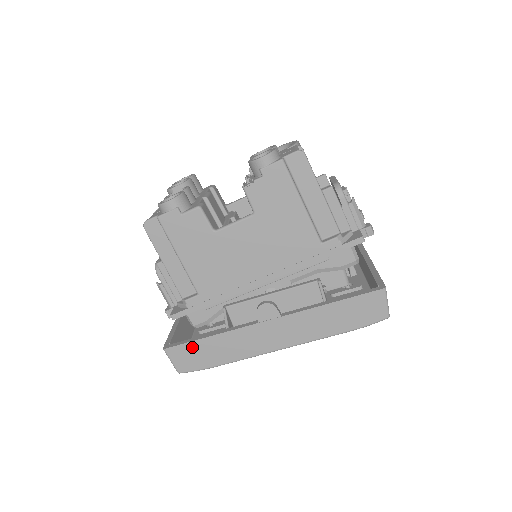
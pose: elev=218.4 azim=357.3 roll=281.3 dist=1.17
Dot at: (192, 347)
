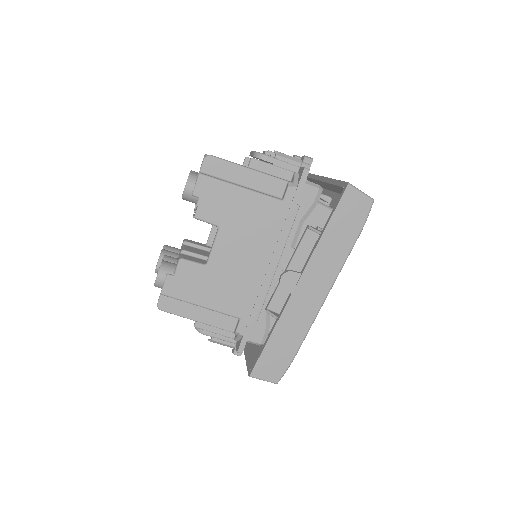
Dot at: (266, 356)
